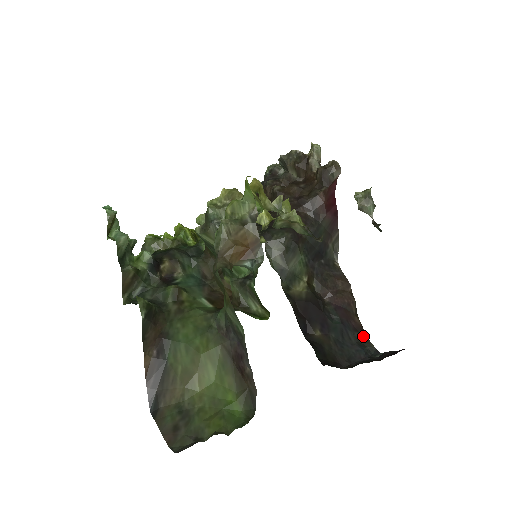
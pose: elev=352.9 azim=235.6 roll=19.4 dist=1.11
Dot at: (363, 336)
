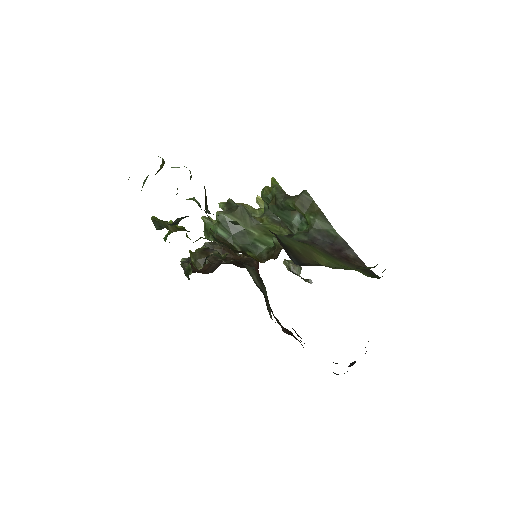
Dot at: occluded
